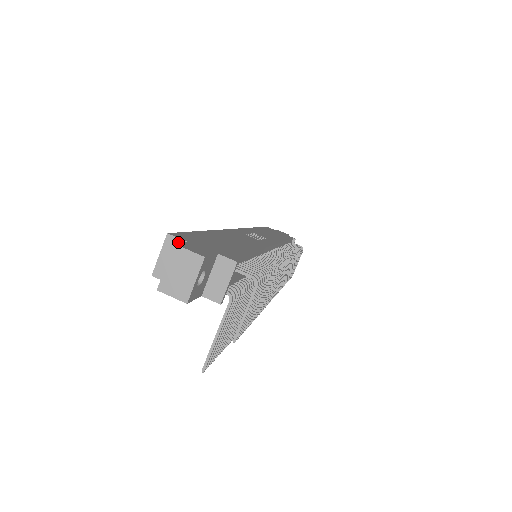
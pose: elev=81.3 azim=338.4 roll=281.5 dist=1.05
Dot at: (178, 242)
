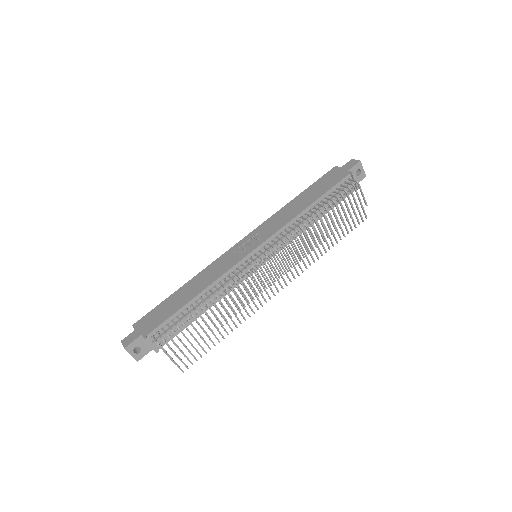
Dot at: (135, 329)
